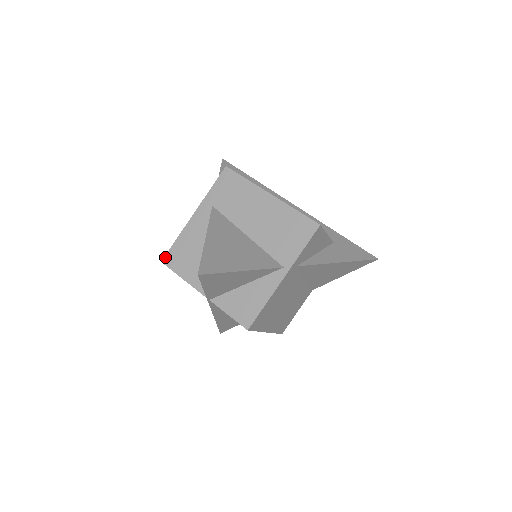
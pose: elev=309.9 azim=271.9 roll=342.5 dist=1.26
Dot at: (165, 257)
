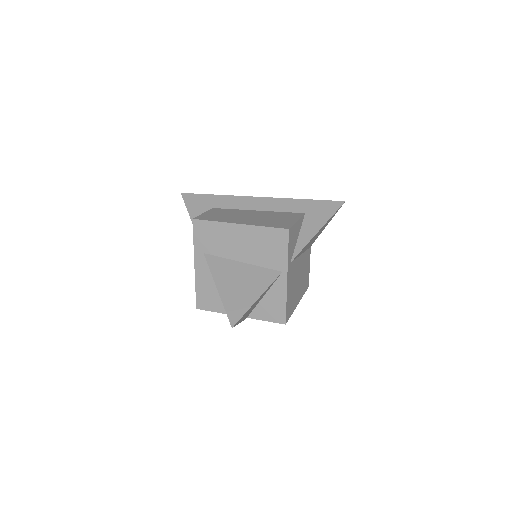
Dot at: (197, 304)
